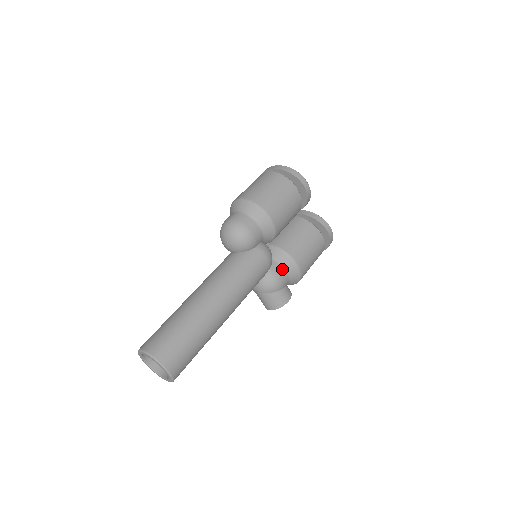
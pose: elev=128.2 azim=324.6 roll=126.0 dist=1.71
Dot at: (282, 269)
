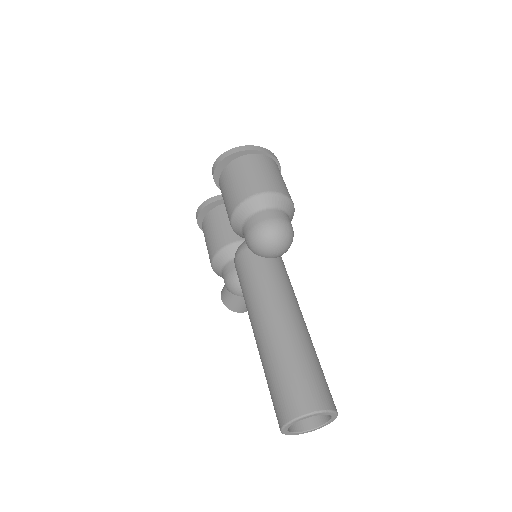
Dot at: occluded
